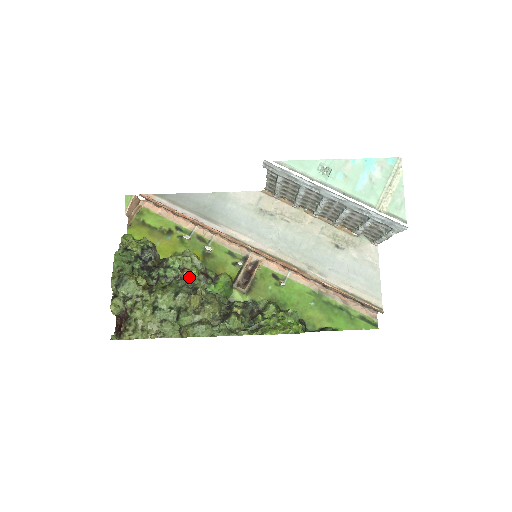
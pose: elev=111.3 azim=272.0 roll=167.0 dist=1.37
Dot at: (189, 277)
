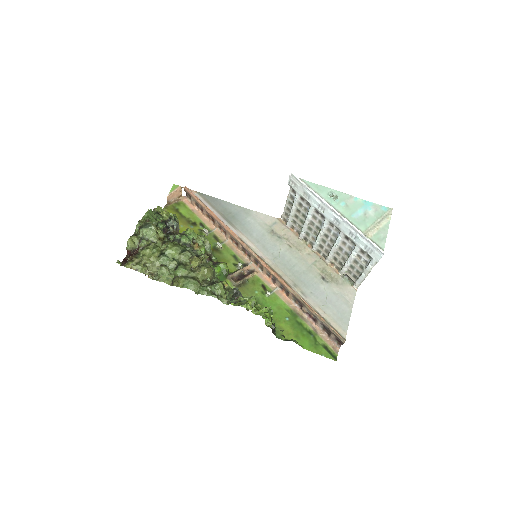
Dot at: (197, 250)
